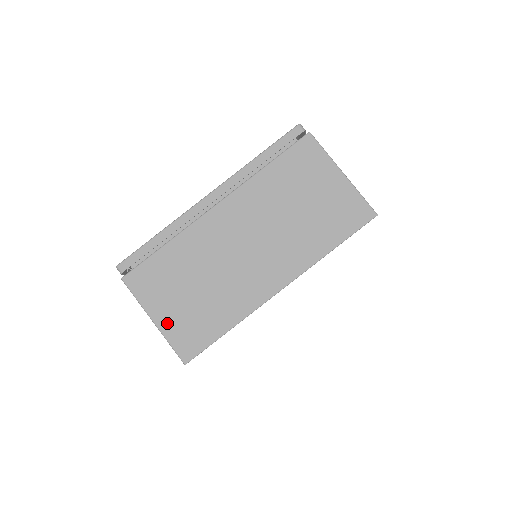
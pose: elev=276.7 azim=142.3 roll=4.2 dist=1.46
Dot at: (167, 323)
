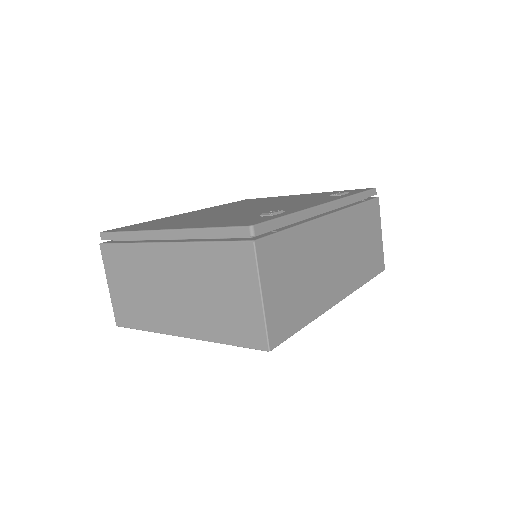
Dot at: (114, 294)
